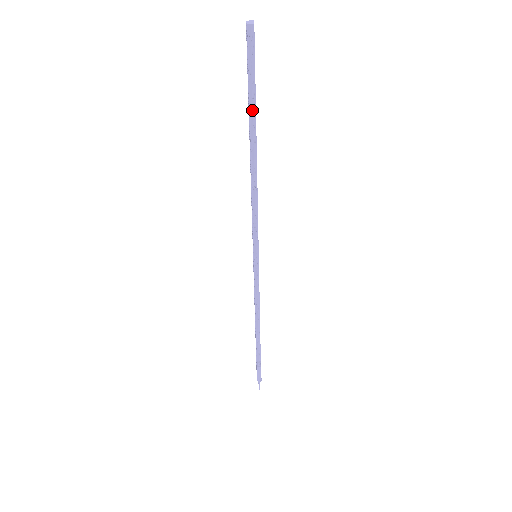
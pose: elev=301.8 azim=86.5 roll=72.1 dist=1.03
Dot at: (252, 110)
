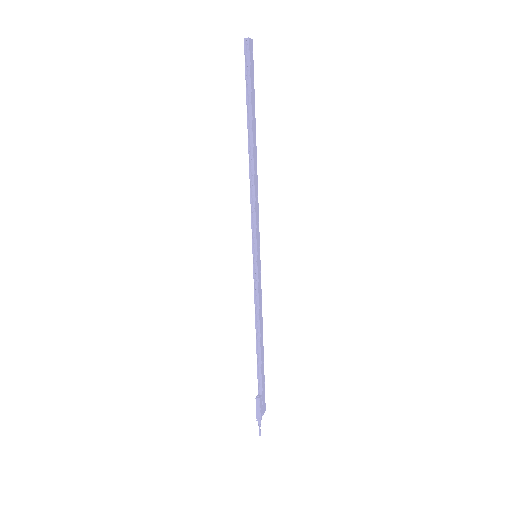
Dot at: (249, 107)
